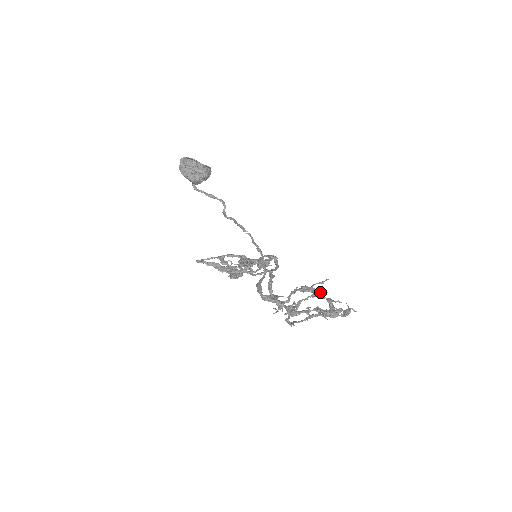
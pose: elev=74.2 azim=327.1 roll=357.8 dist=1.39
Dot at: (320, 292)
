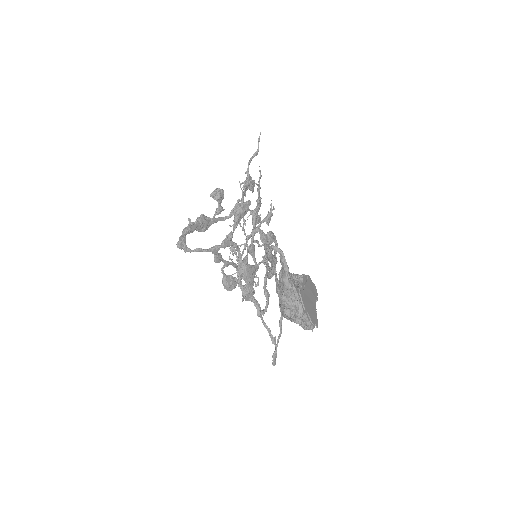
Dot at: (274, 242)
